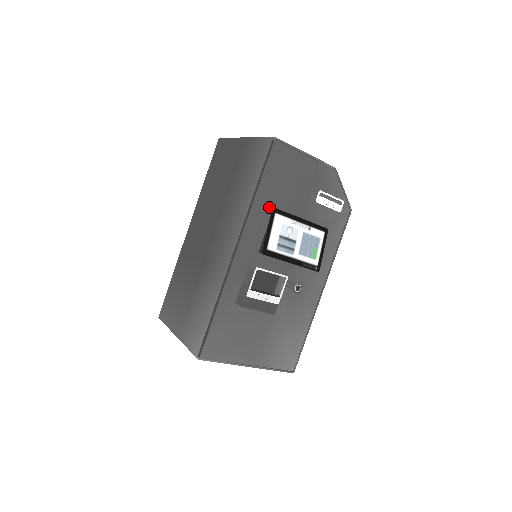
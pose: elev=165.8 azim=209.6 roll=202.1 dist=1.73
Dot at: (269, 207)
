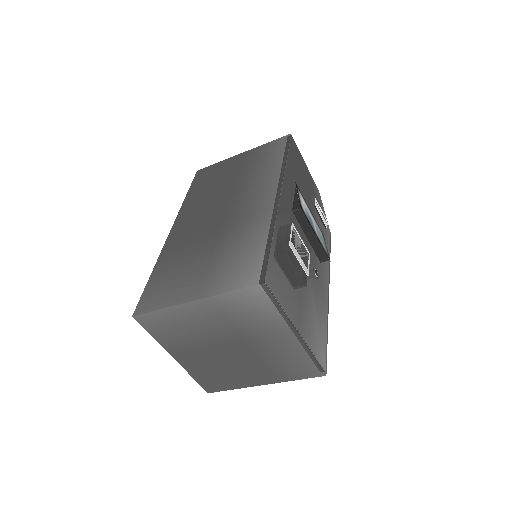
Dot at: (293, 180)
